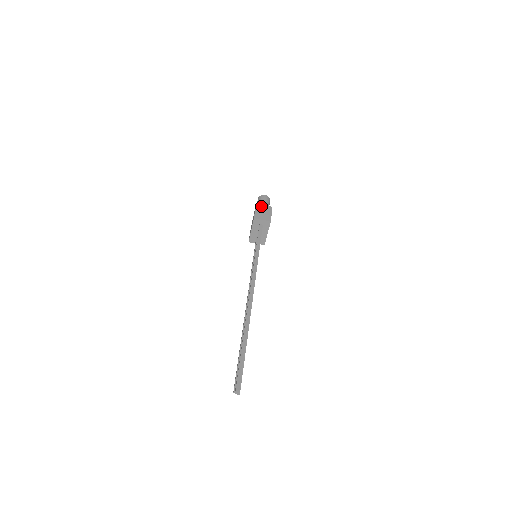
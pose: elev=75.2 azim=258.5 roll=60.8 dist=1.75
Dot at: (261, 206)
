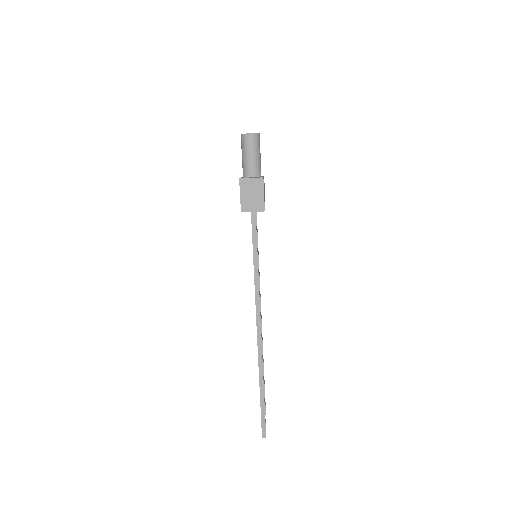
Dot at: (247, 182)
